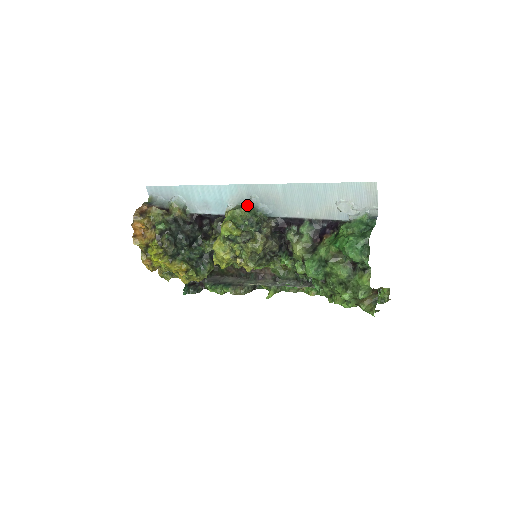
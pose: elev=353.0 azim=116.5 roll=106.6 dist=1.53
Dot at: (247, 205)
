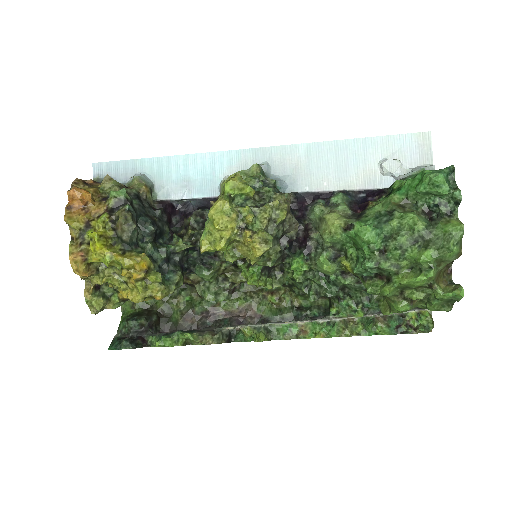
Dot at: (259, 166)
